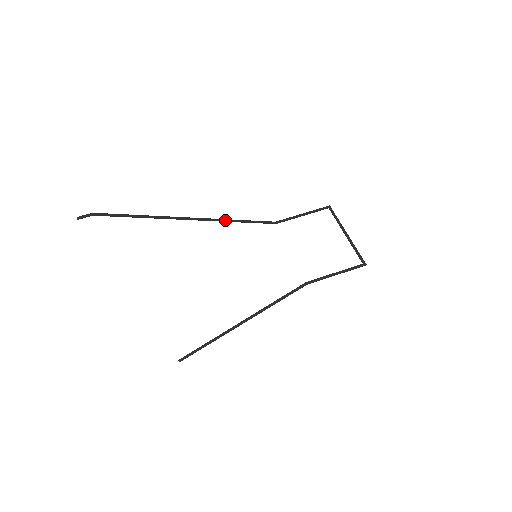
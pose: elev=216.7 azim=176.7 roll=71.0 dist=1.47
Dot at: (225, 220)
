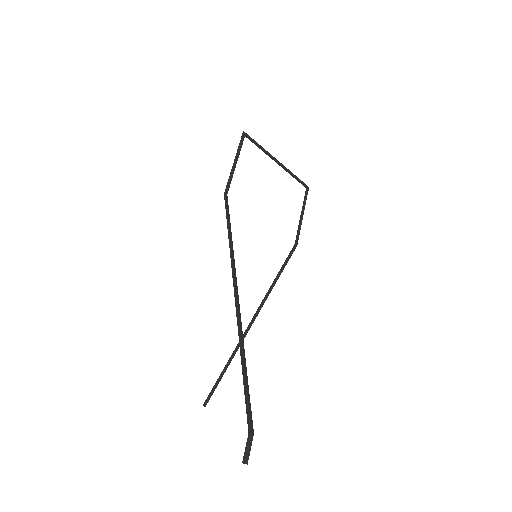
Dot at: occluded
